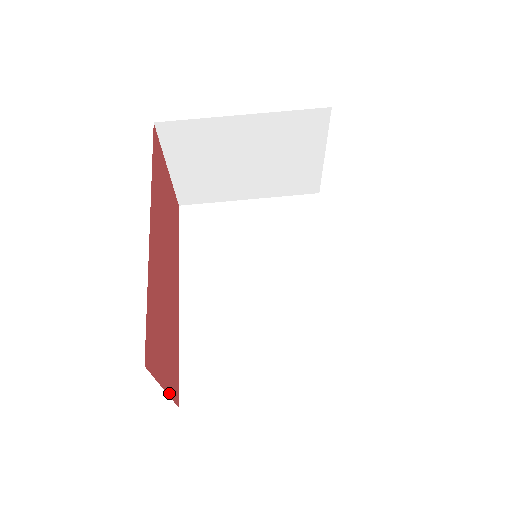
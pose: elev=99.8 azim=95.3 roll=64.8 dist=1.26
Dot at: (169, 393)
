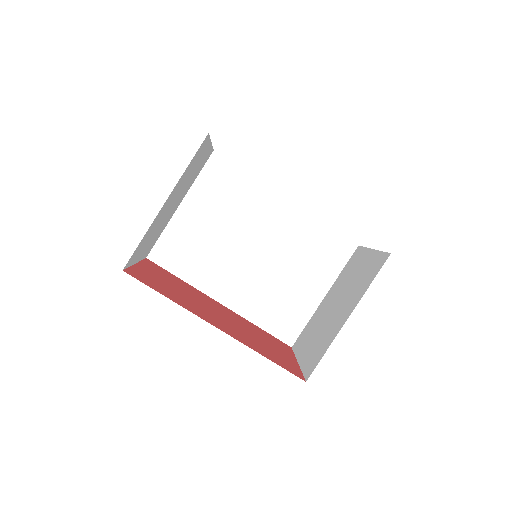
Dot at: (294, 357)
